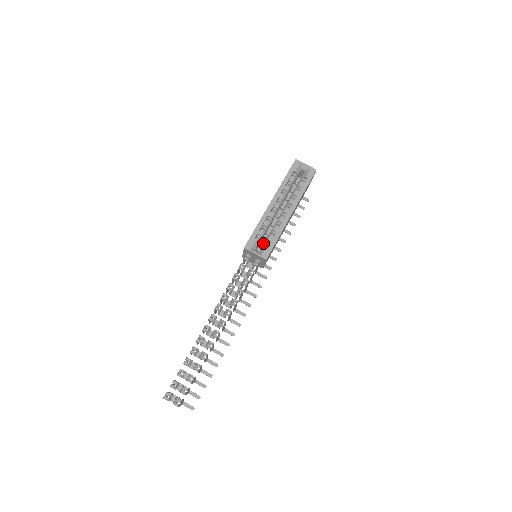
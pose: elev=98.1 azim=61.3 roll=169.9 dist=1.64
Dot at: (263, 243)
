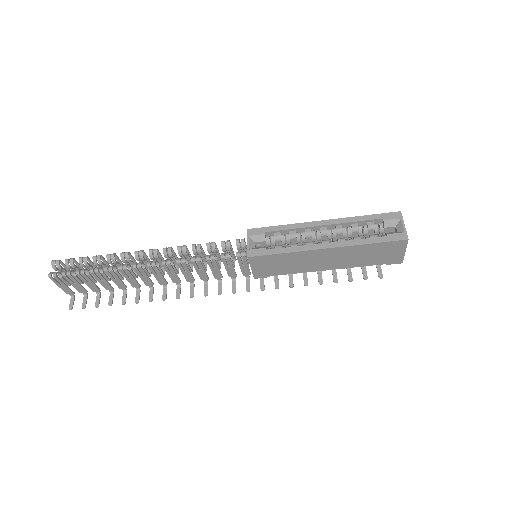
Dot at: occluded
